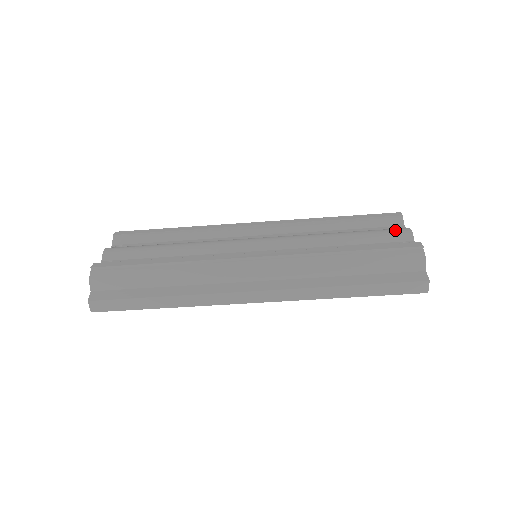
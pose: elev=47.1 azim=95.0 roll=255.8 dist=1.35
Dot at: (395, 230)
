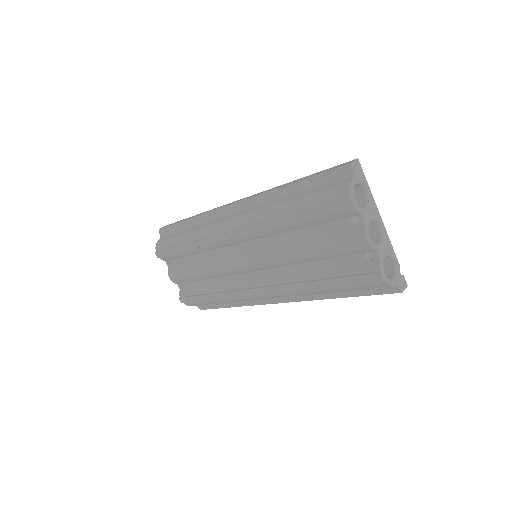
Dot at: (352, 243)
